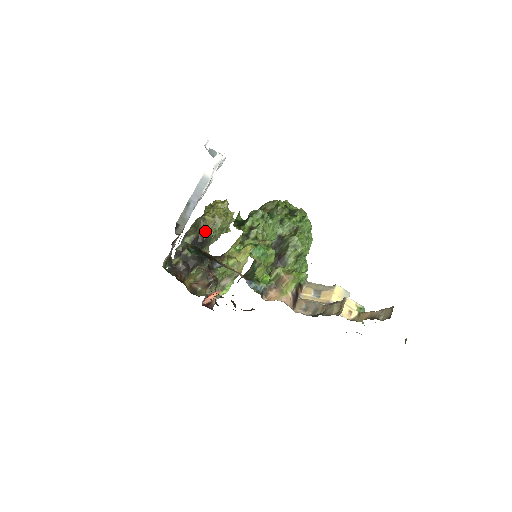
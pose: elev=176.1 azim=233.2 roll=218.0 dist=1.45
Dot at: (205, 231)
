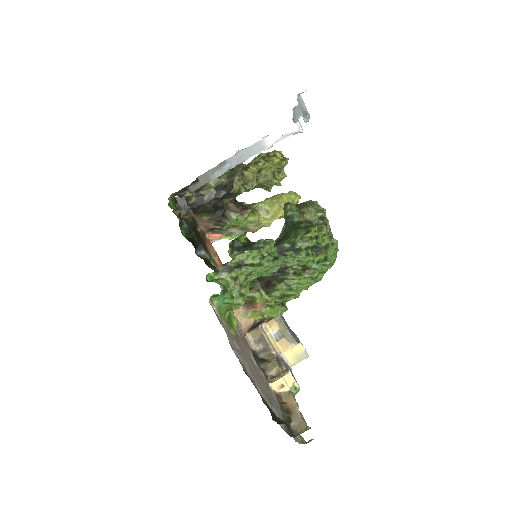
Dot at: (236, 185)
